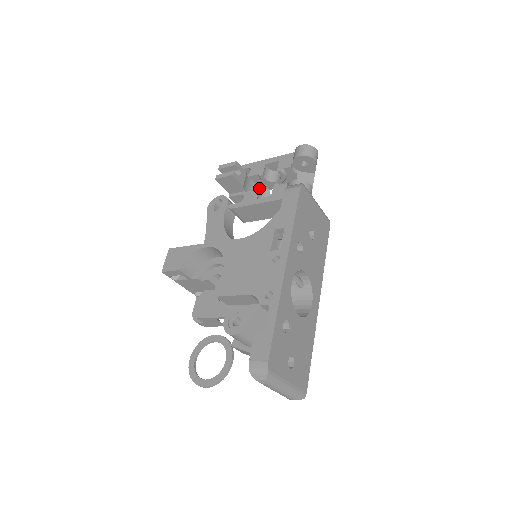
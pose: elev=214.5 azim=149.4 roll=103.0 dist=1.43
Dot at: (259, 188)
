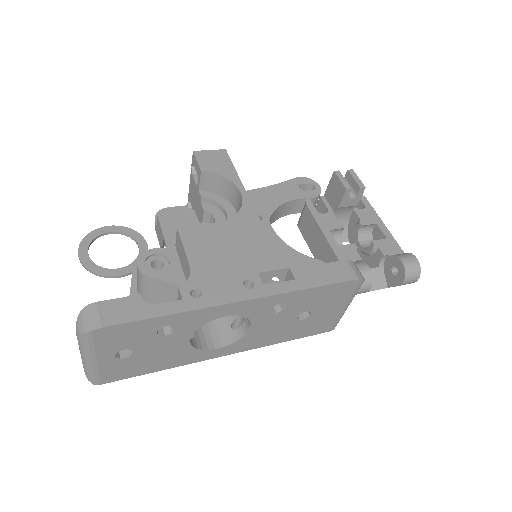
Dot at: (344, 227)
